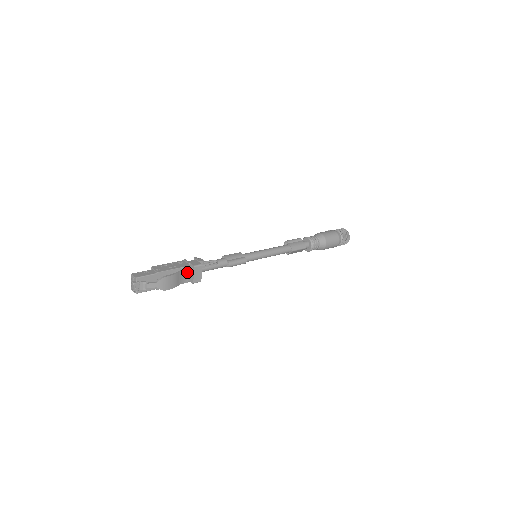
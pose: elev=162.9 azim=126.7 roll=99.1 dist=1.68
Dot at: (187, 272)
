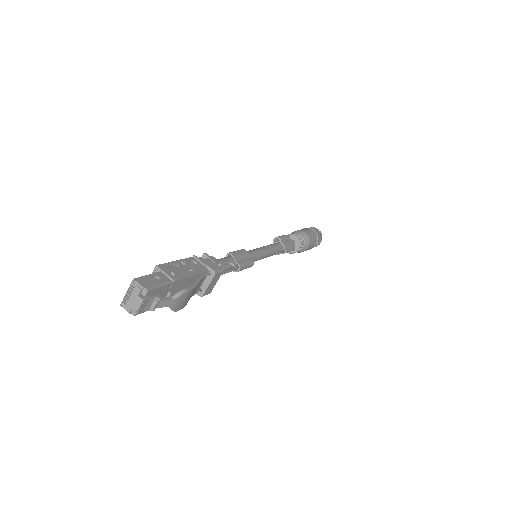
Dot at: (203, 280)
